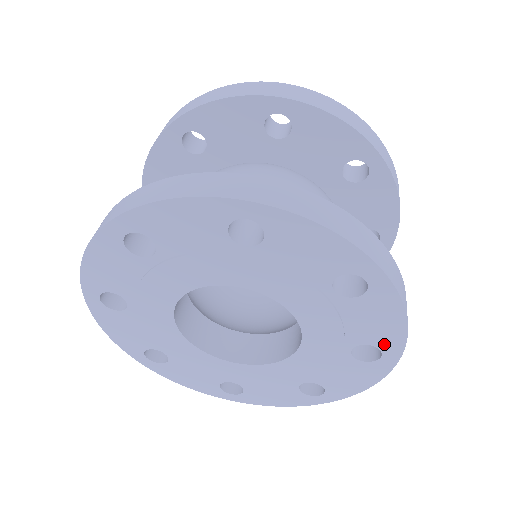
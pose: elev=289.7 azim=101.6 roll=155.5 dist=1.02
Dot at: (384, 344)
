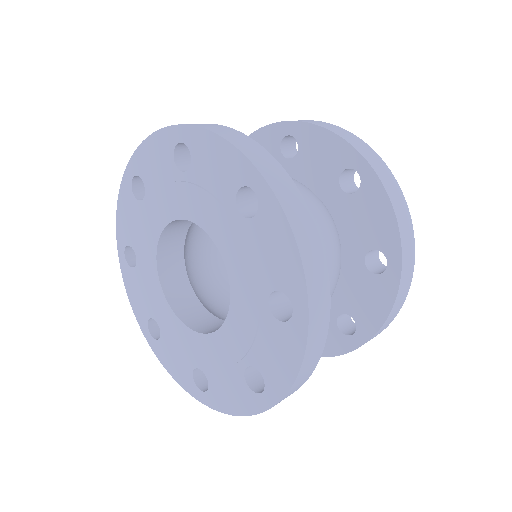
Dot at: (290, 287)
